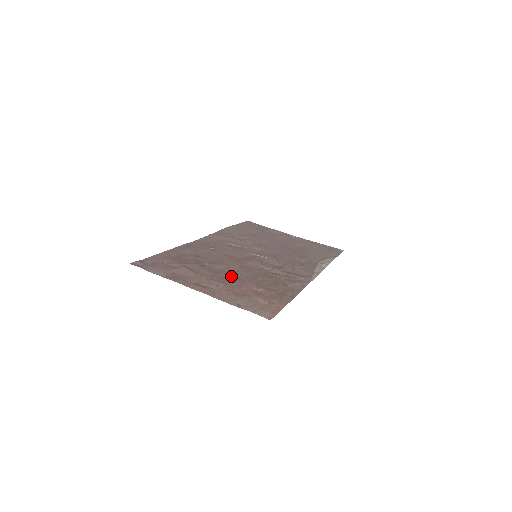
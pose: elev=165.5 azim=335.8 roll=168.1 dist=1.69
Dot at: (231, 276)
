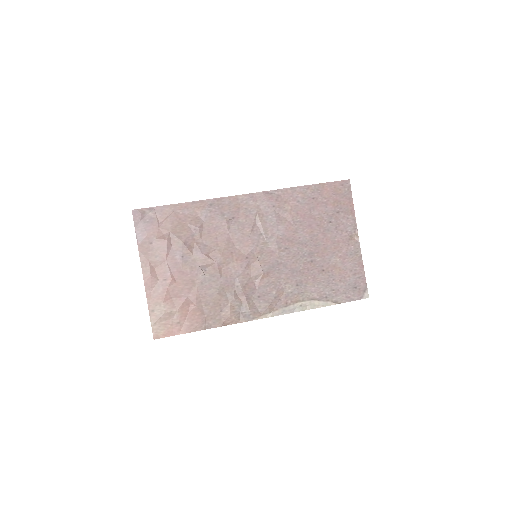
Dot at: (191, 274)
